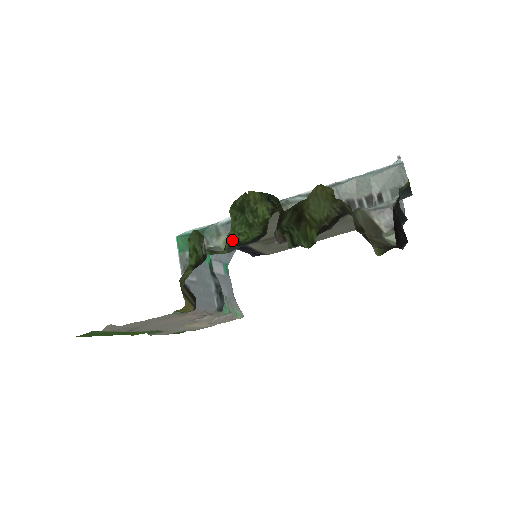
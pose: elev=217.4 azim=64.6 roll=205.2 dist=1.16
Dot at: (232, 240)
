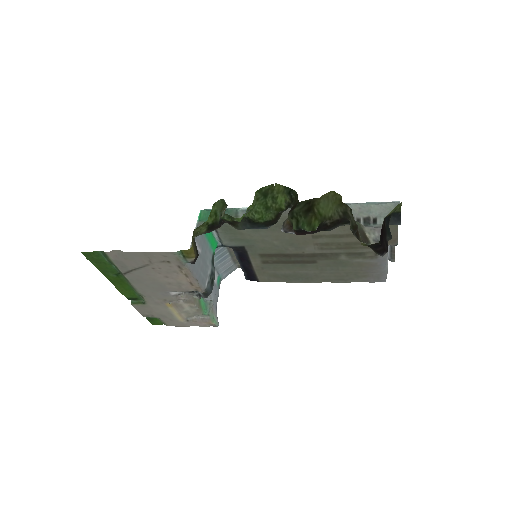
Dot at: (248, 216)
